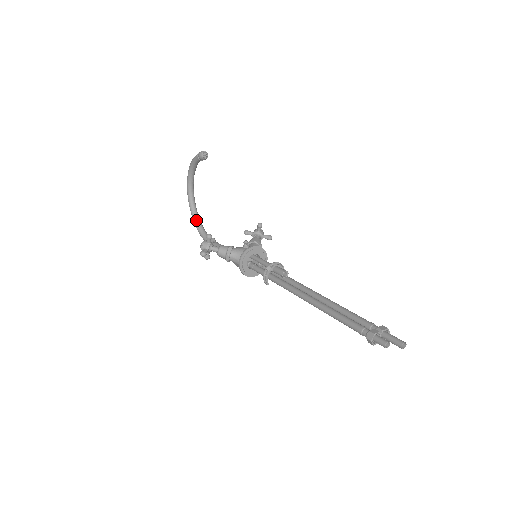
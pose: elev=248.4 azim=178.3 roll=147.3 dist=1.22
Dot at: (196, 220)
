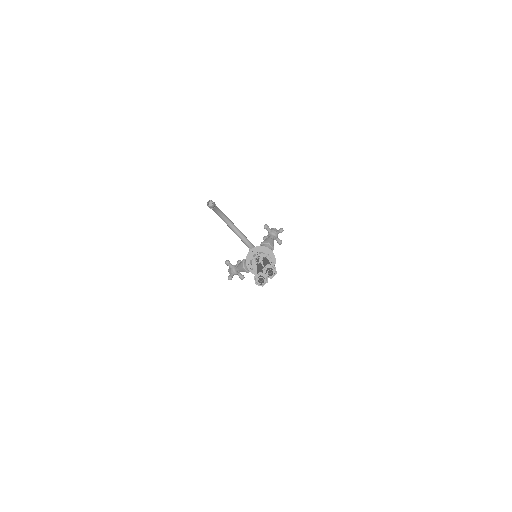
Dot at: occluded
